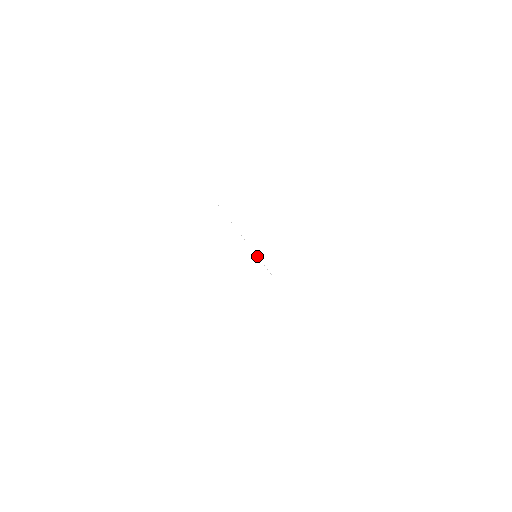
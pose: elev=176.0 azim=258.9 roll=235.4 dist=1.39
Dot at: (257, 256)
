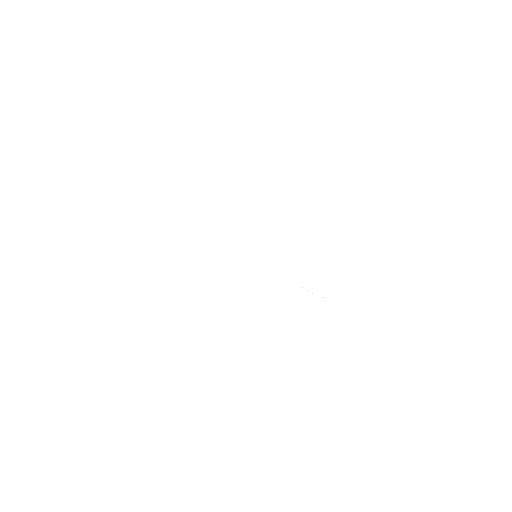
Dot at: occluded
